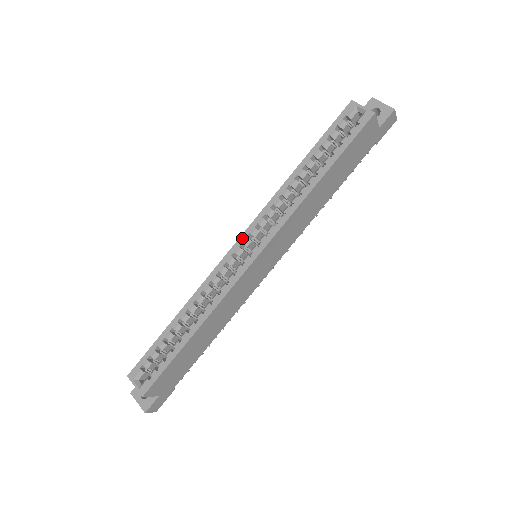
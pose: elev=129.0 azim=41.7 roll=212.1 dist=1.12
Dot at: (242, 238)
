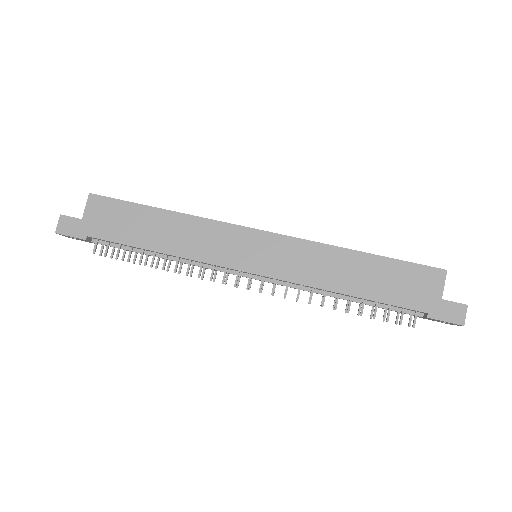
Dot at: occluded
